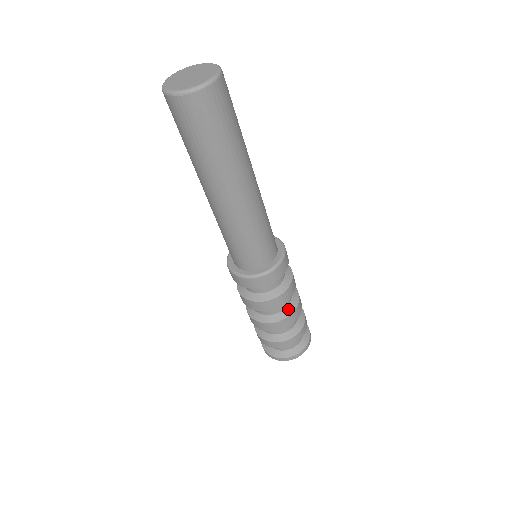
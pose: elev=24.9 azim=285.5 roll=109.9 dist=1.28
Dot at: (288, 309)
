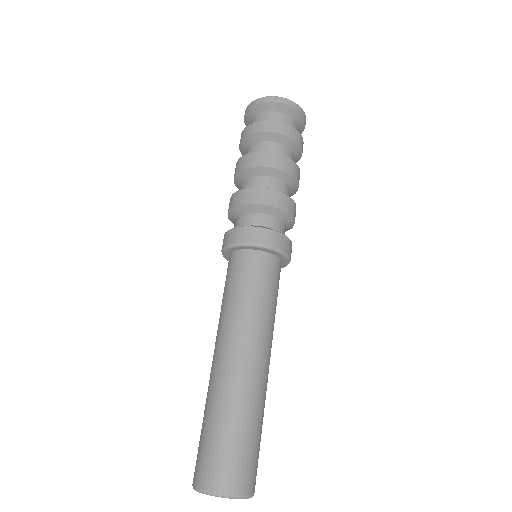
Dot at: occluded
